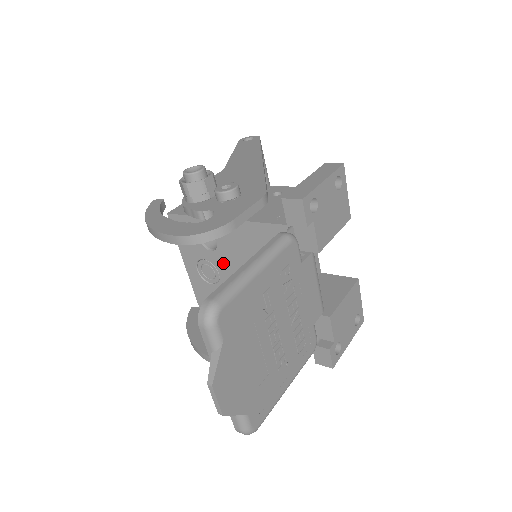
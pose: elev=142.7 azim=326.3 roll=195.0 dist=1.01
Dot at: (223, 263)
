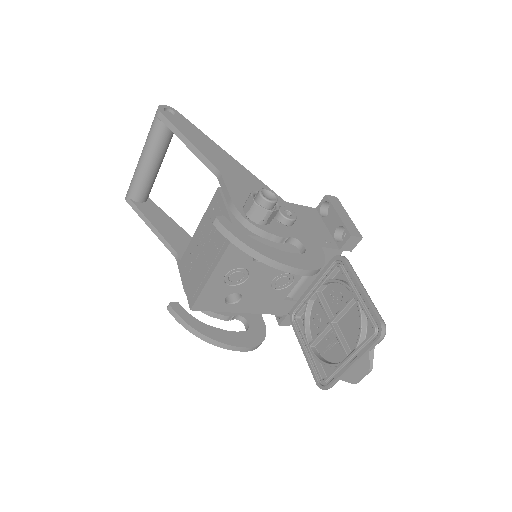
Dot at: (261, 271)
